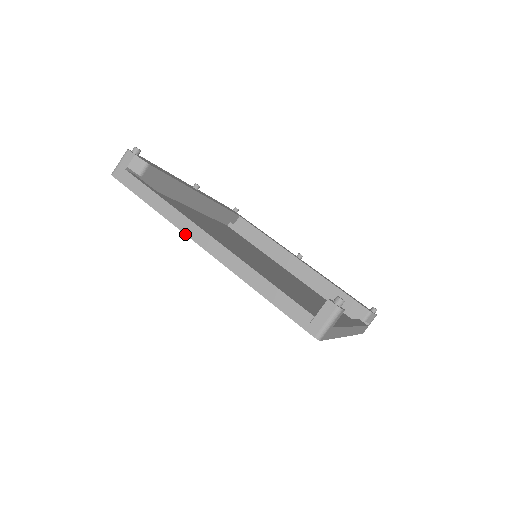
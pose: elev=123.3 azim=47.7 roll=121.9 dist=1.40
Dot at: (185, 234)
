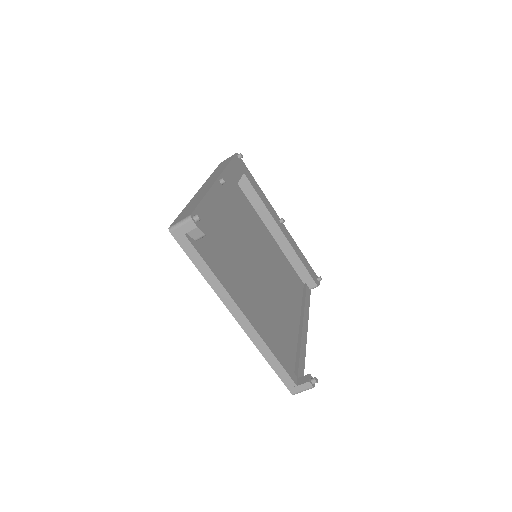
Dot at: (226, 306)
